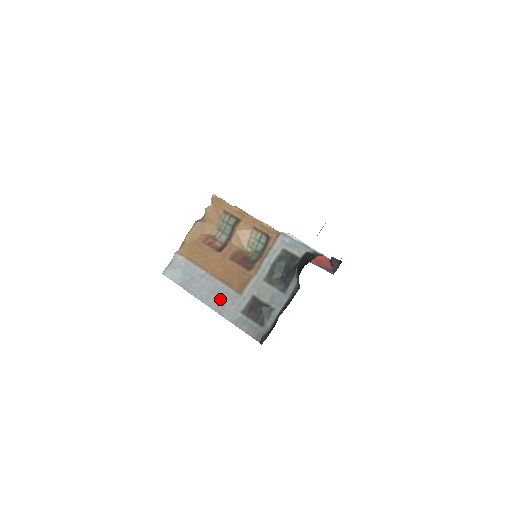
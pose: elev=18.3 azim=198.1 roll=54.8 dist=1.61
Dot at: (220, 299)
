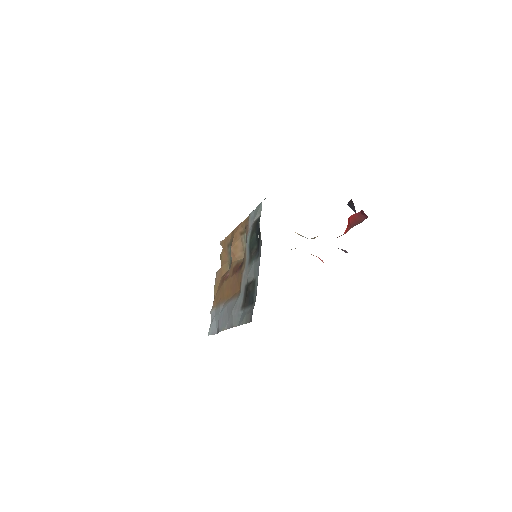
Dot at: (230, 314)
